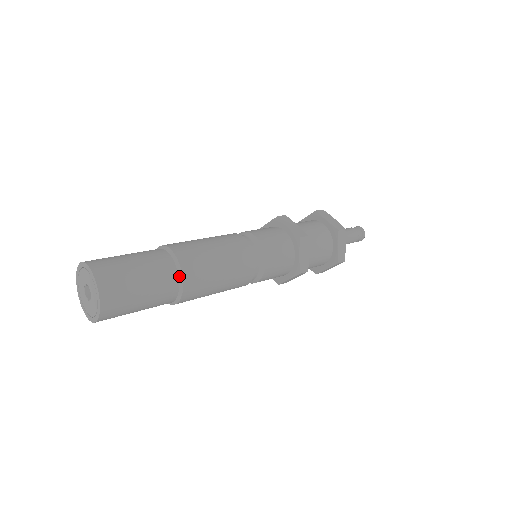
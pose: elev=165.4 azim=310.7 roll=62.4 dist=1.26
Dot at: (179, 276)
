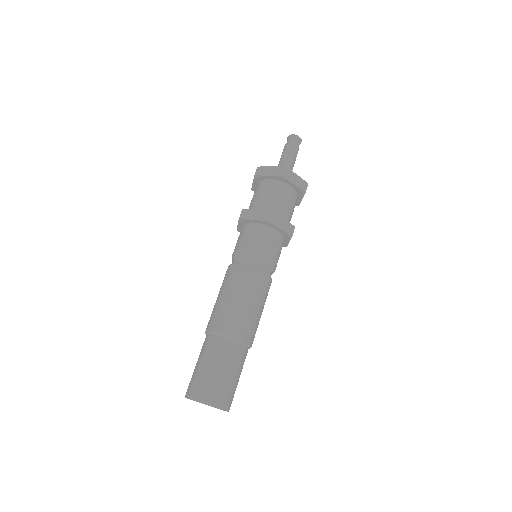
Dot at: (249, 348)
